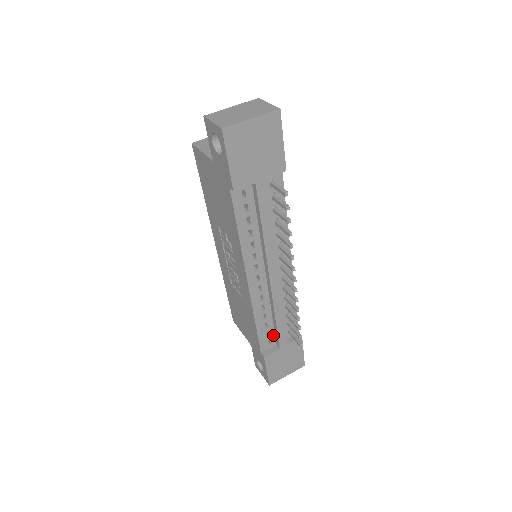
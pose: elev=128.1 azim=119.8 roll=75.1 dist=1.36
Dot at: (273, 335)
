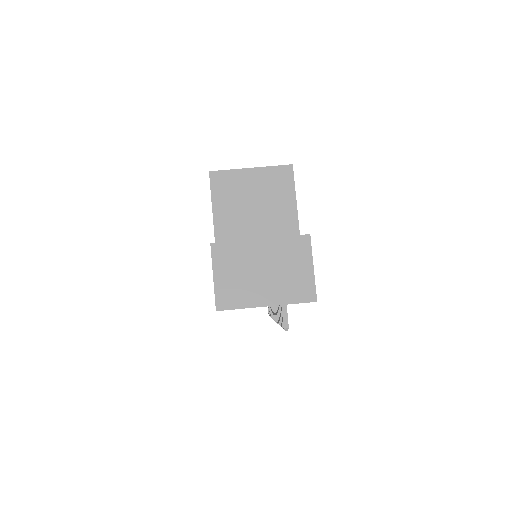
Dot at: occluded
